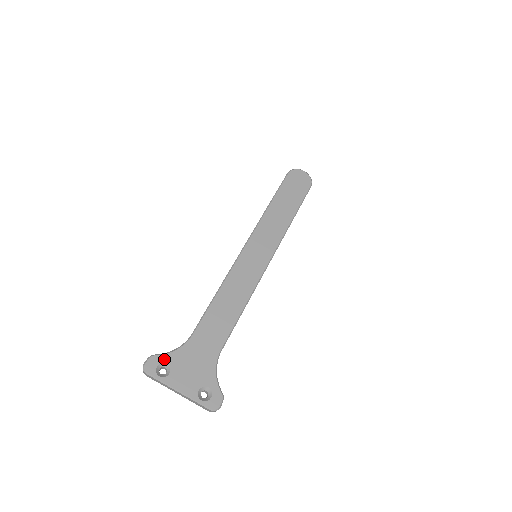
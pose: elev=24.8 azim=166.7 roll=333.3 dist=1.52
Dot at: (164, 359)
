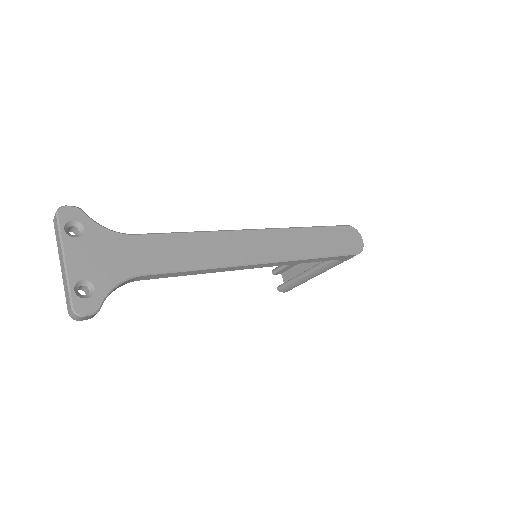
Dot at: (86, 222)
